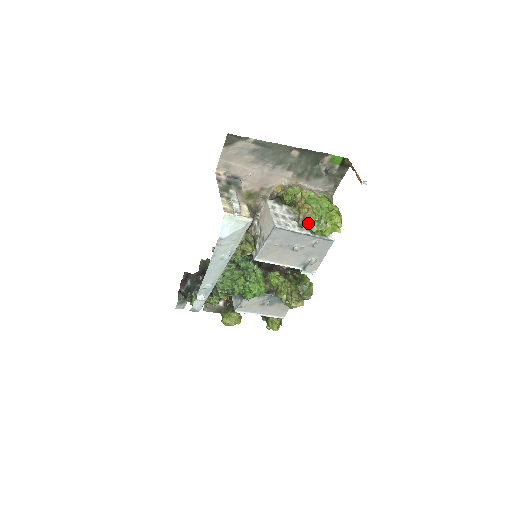
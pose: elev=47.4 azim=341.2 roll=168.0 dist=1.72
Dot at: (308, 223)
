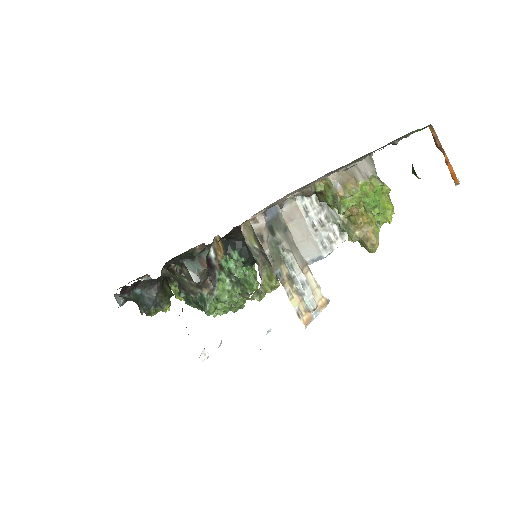
Dot at: (374, 250)
